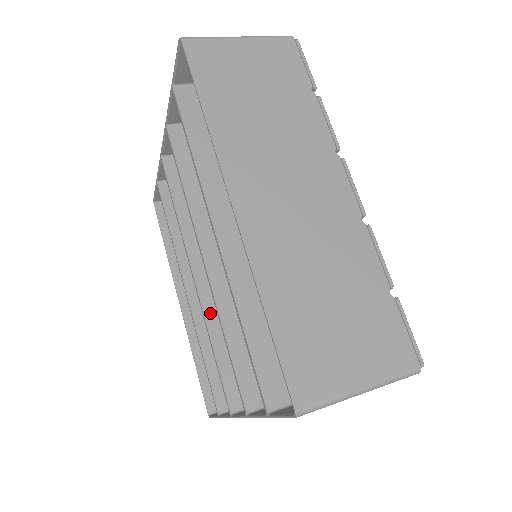
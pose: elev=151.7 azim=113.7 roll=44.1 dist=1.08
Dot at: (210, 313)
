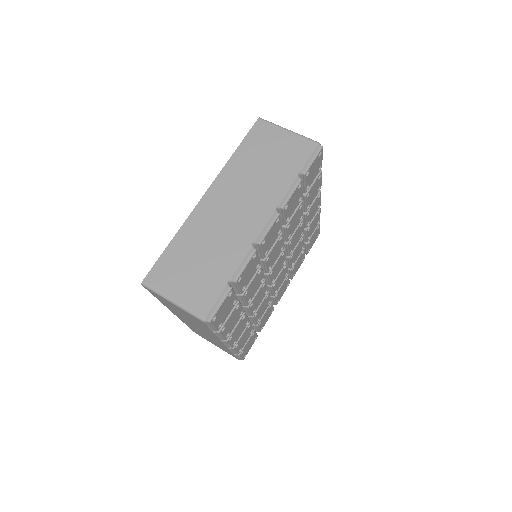
Dot at: occluded
